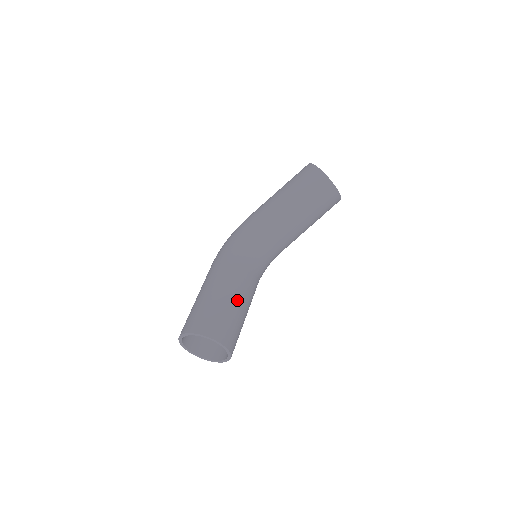
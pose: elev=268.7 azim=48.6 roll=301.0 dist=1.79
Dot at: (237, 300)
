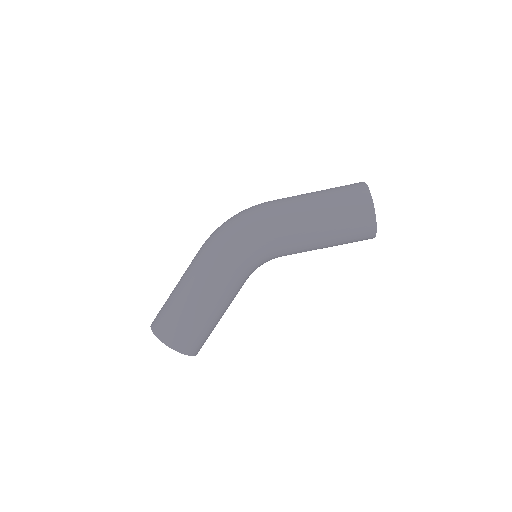
Dot at: (223, 314)
